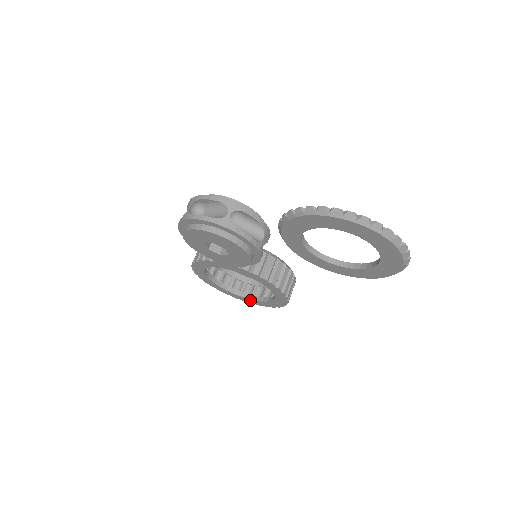
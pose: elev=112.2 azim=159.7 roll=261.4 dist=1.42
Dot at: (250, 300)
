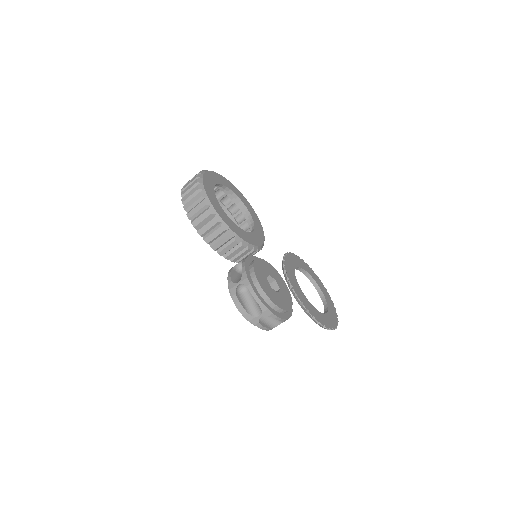
Dot at: occluded
